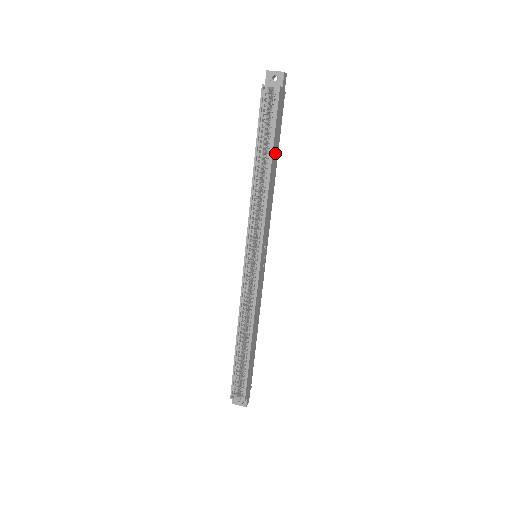
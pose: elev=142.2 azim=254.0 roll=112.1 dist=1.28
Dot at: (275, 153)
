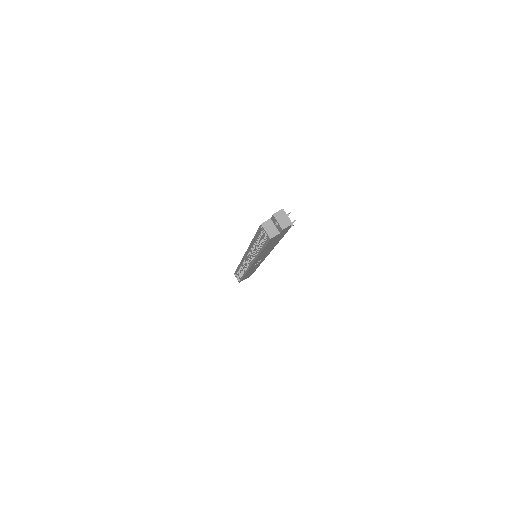
Dot at: (271, 245)
